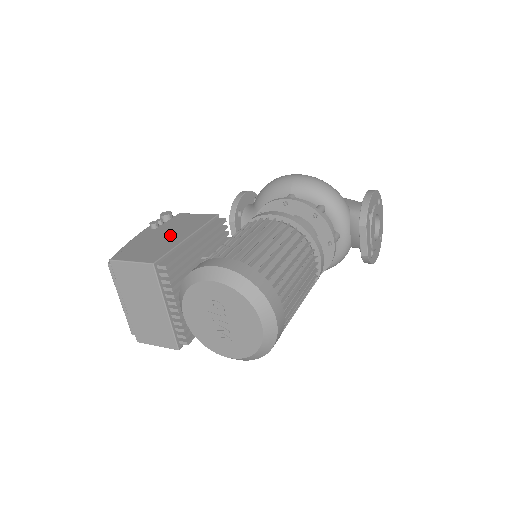
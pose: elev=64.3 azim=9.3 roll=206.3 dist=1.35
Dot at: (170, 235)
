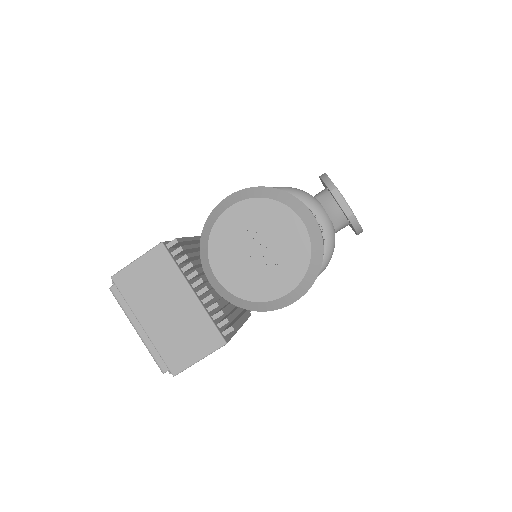
Dot at: occluded
